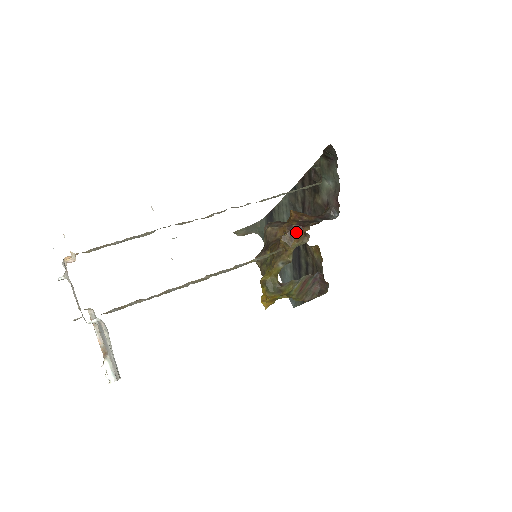
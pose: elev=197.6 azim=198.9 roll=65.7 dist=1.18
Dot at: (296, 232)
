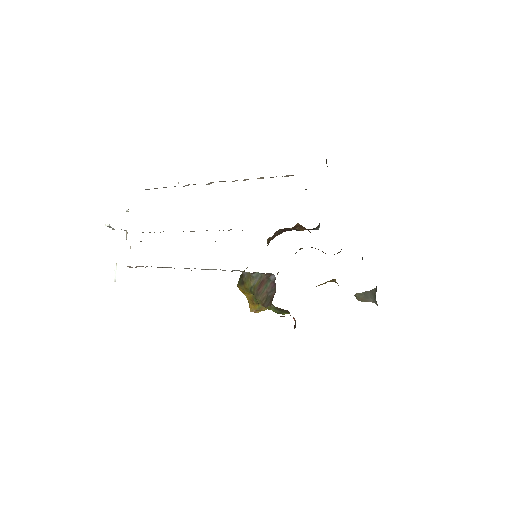
Dot at: (277, 235)
